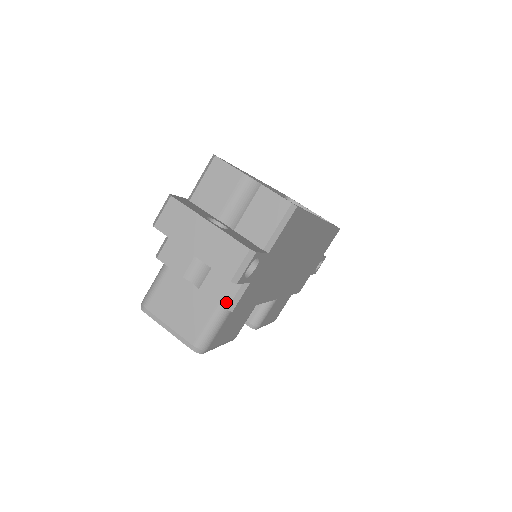
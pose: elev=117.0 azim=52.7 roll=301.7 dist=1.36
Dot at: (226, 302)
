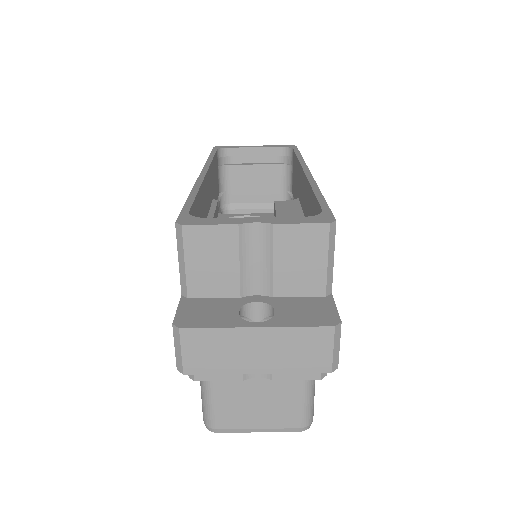
Dot at: (315, 373)
